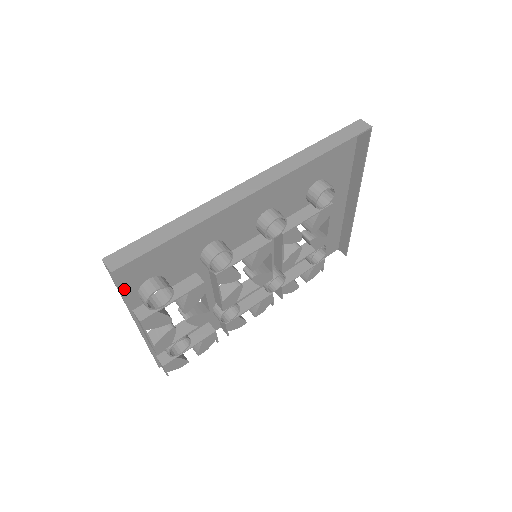
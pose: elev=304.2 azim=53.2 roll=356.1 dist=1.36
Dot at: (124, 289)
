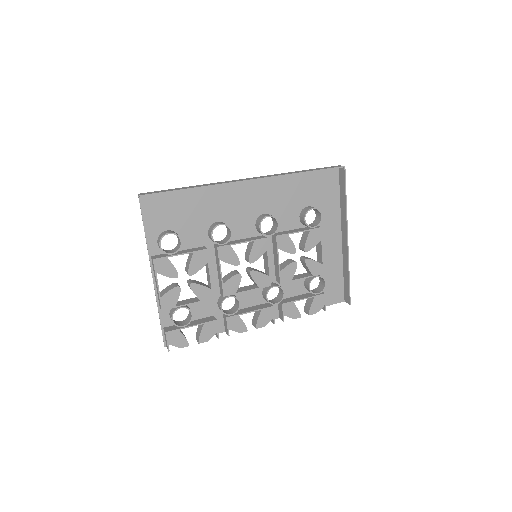
Dot at: (148, 230)
